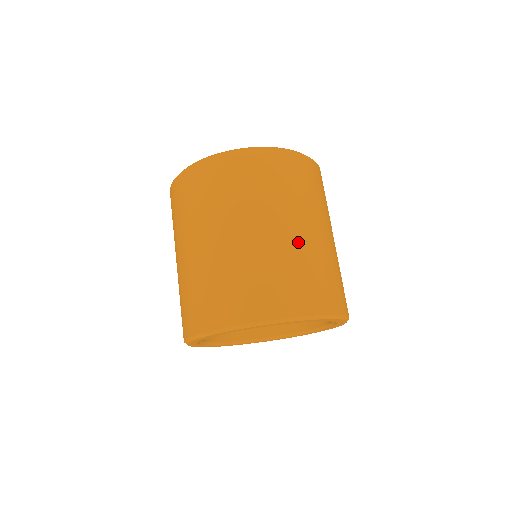
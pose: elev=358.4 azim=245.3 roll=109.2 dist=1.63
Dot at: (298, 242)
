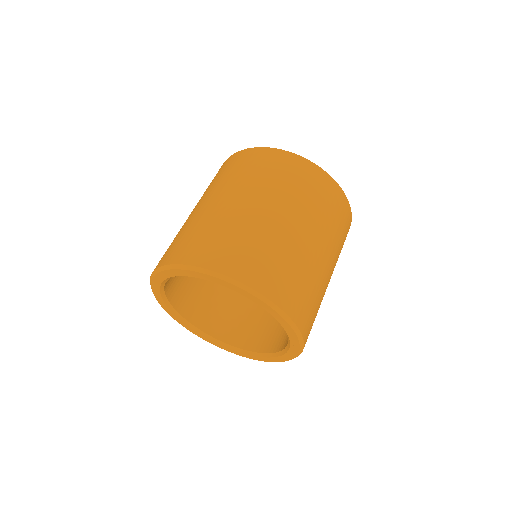
Dot at: (244, 214)
